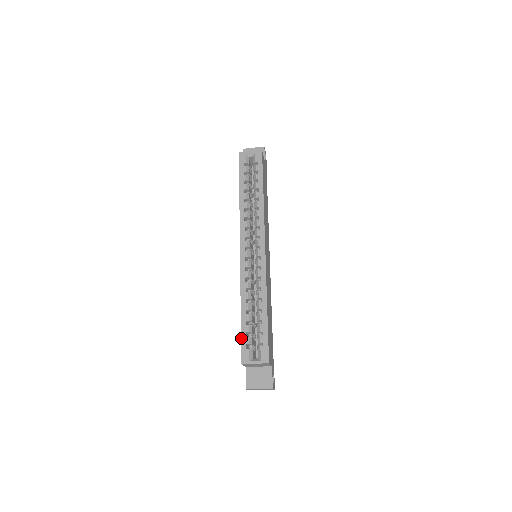
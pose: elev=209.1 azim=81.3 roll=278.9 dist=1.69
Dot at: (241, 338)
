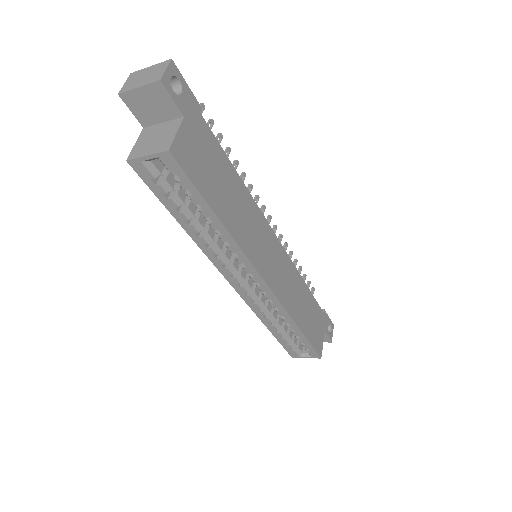
Dot at: occluded
